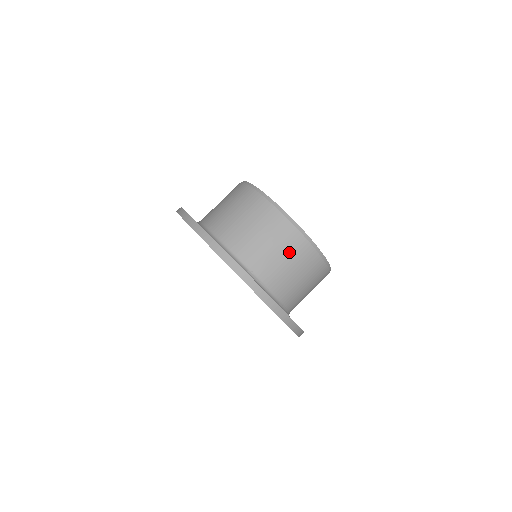
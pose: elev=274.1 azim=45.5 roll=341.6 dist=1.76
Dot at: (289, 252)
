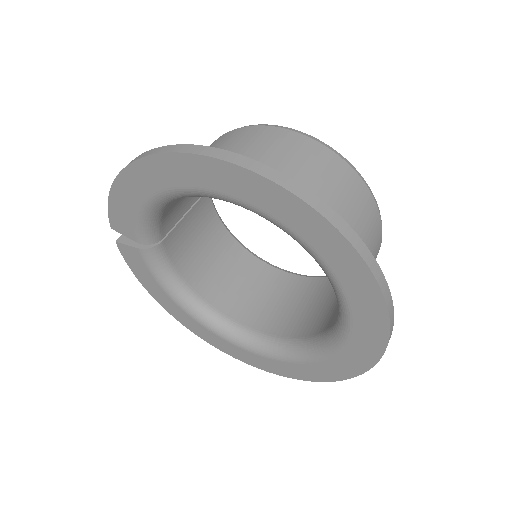
Dot at: (342, 192)
